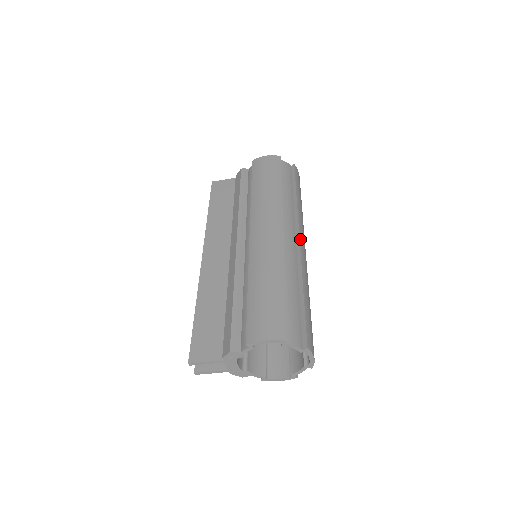
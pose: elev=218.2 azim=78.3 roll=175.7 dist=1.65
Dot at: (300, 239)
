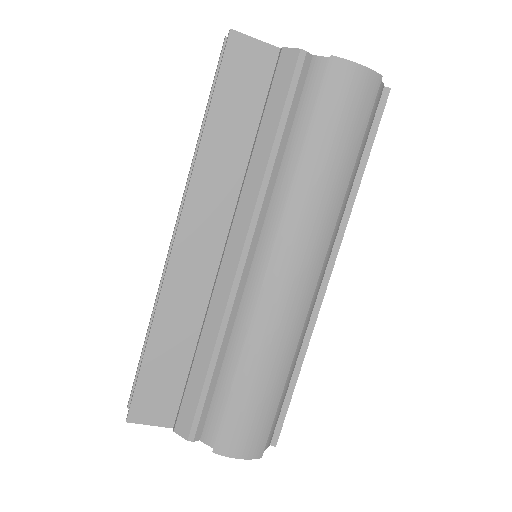
Dot at: occluded
